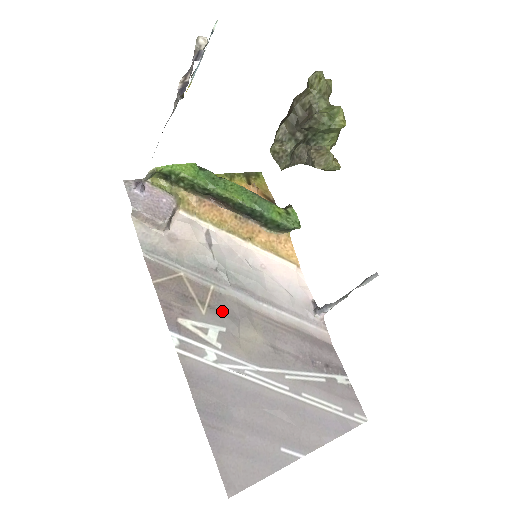
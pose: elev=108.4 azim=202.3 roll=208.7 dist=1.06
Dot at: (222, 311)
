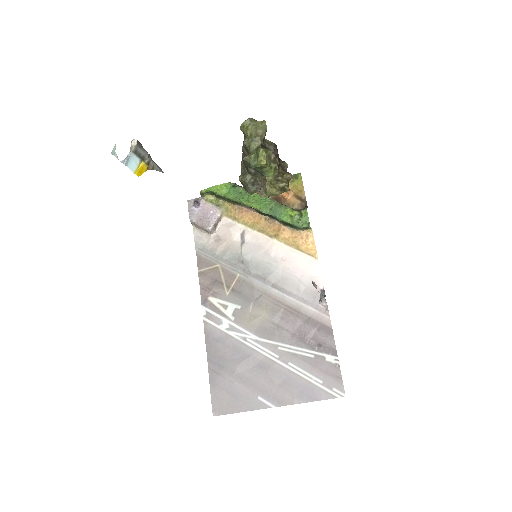
Dot at: (241, 294)
